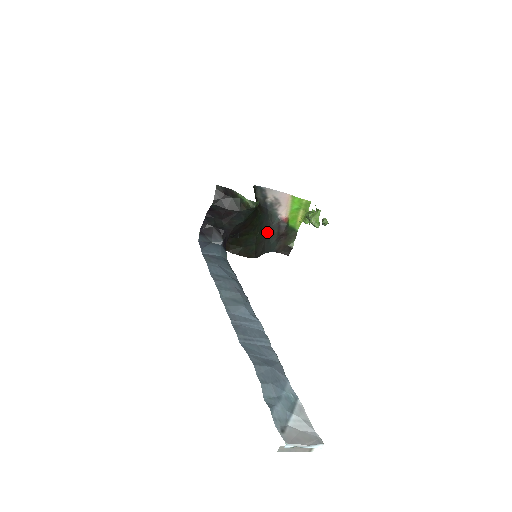
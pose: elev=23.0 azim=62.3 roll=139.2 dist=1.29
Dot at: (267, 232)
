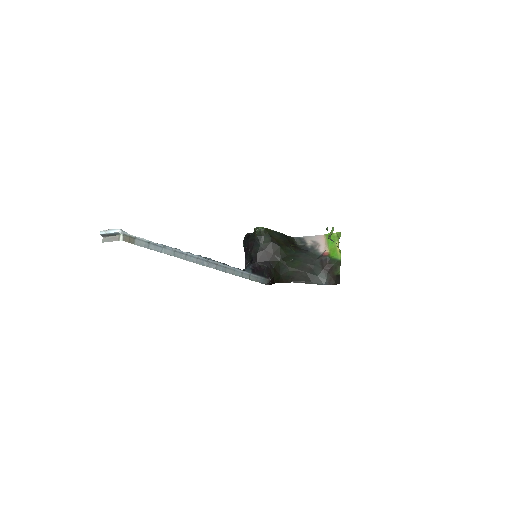
Dot at: (309, 266)
